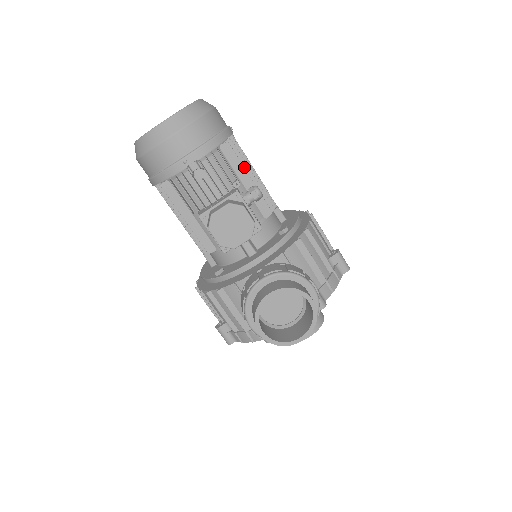
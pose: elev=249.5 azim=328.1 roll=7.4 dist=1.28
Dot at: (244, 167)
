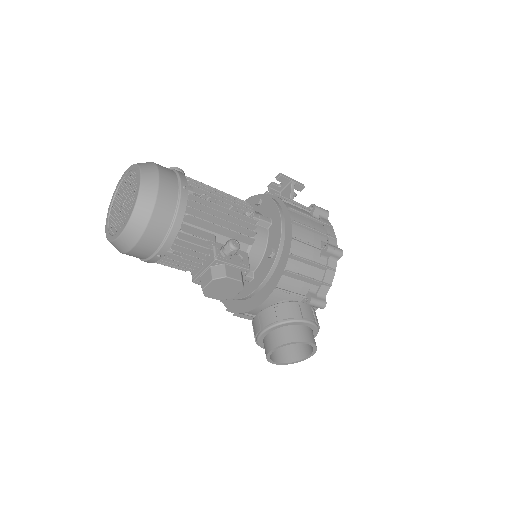
Dot at: (212, 219)
